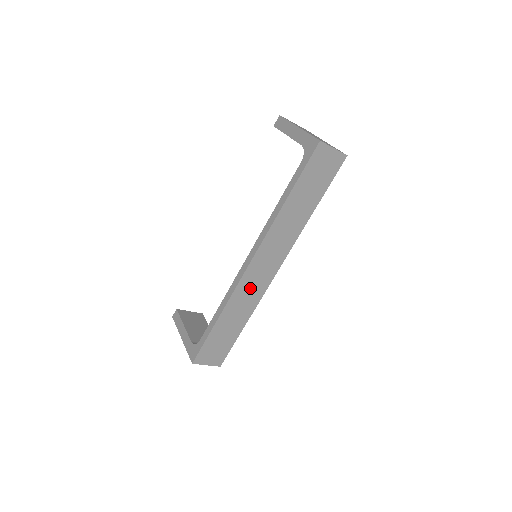
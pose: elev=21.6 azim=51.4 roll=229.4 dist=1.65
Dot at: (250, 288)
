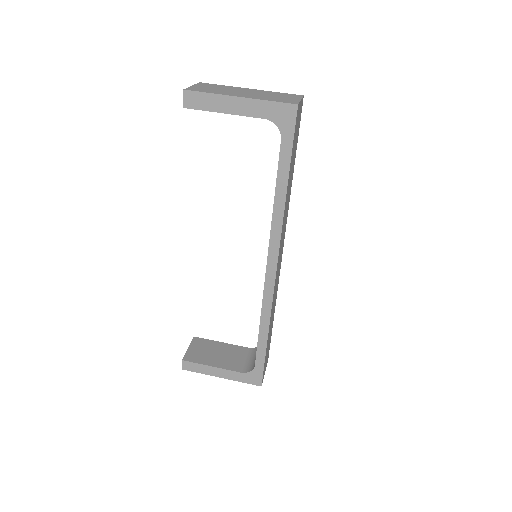
Dot at: occluded
